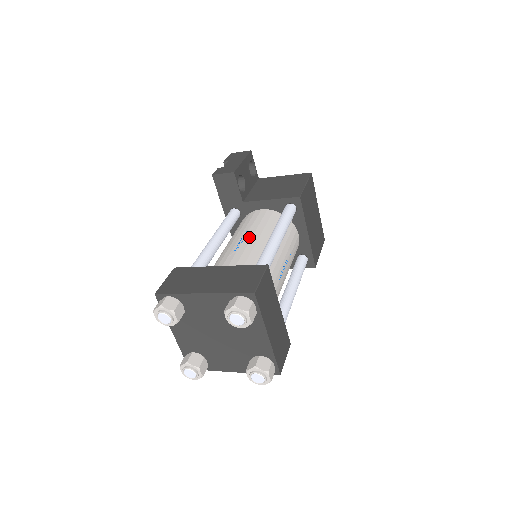
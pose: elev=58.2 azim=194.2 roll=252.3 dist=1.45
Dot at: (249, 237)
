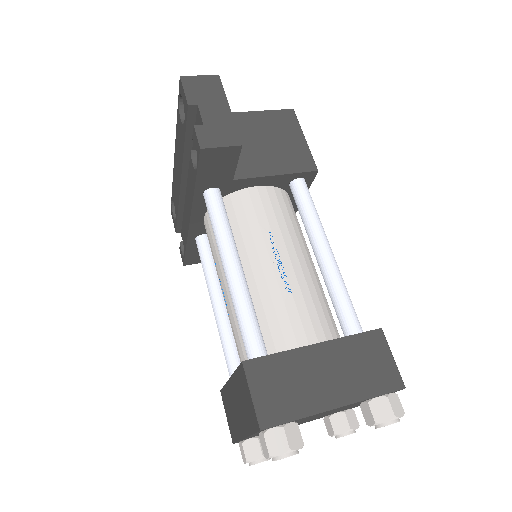
Dot at: (286, 255)
